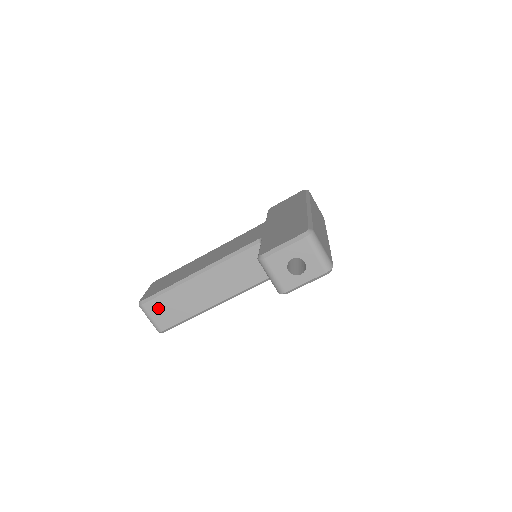
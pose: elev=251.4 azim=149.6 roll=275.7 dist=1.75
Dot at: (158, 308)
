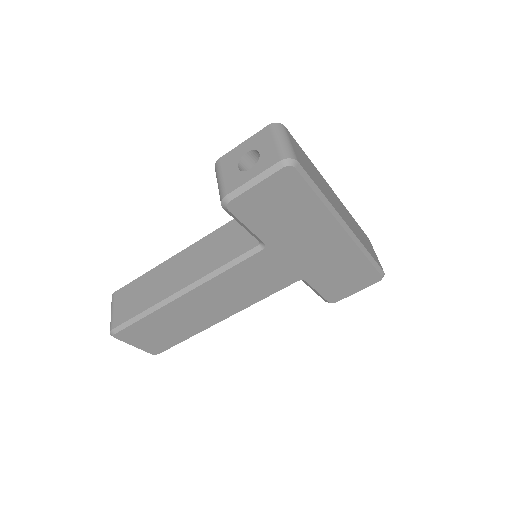
Dot at: (124, 297)
